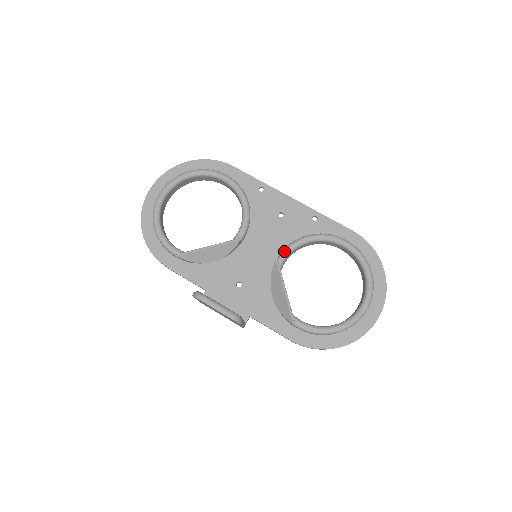
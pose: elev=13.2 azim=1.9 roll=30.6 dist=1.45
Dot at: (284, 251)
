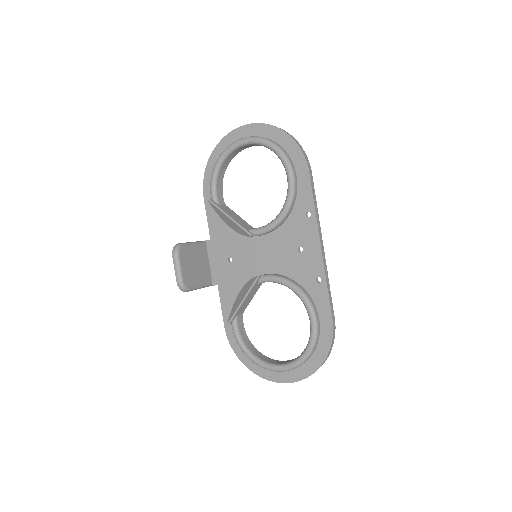
Dot at: (271, 276)
